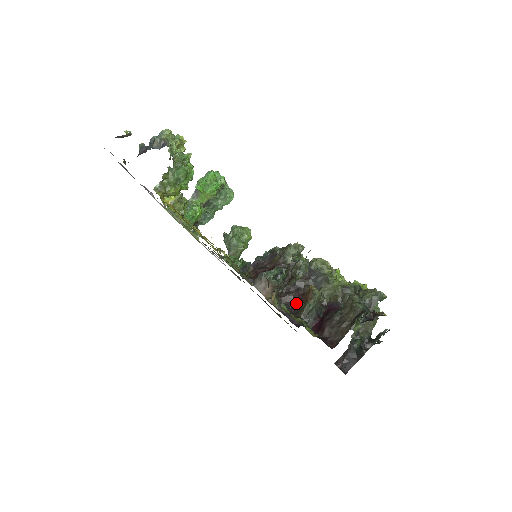
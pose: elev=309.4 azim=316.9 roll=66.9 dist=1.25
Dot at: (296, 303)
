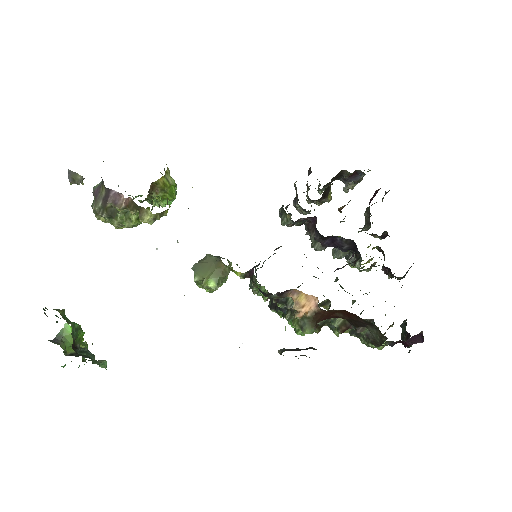
Dot at: occluded
